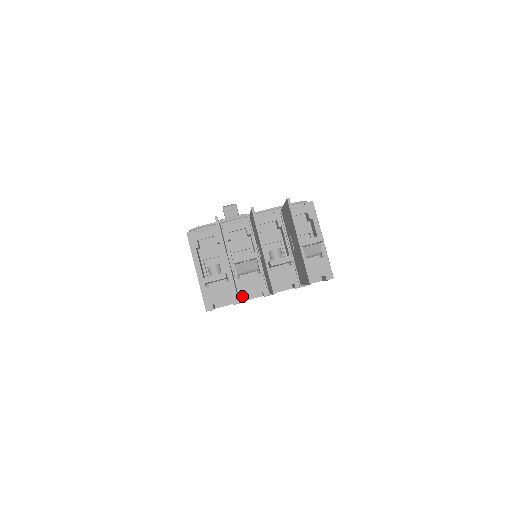
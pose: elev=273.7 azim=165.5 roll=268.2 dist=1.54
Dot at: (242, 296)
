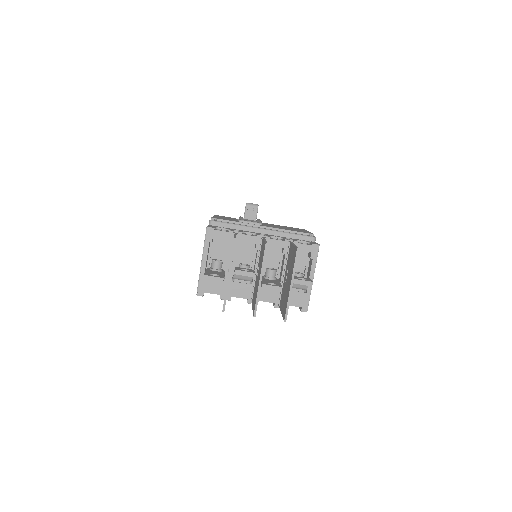
Dot at: (230, 296)
